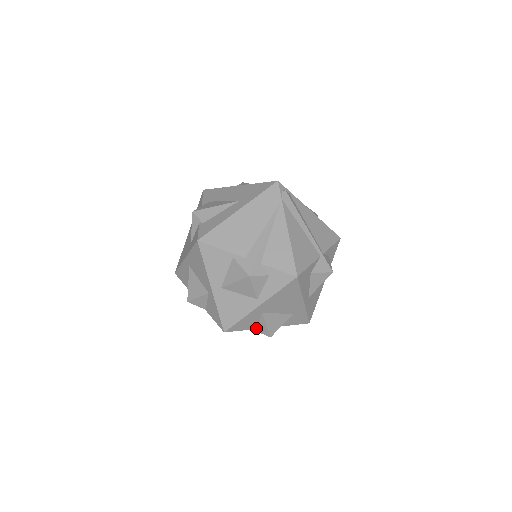
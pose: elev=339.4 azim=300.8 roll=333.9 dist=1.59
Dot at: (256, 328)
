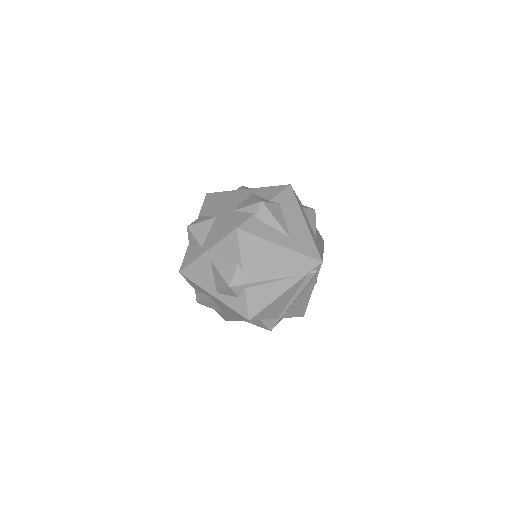
Dot at: (197, 291)
